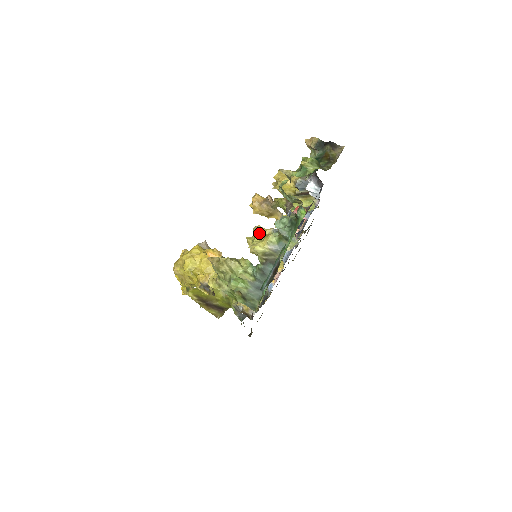
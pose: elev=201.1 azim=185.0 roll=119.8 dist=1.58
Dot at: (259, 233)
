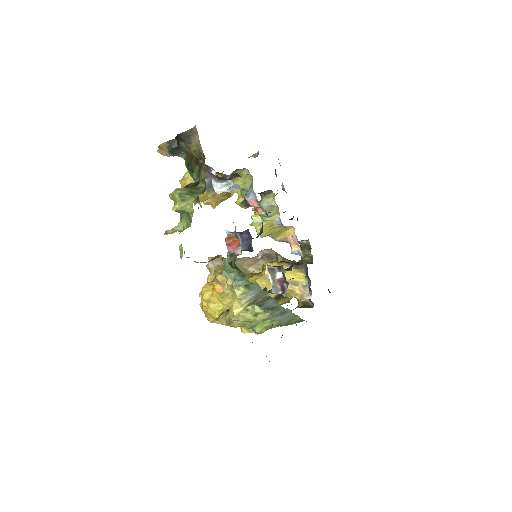
Dot at: (224, 287)
